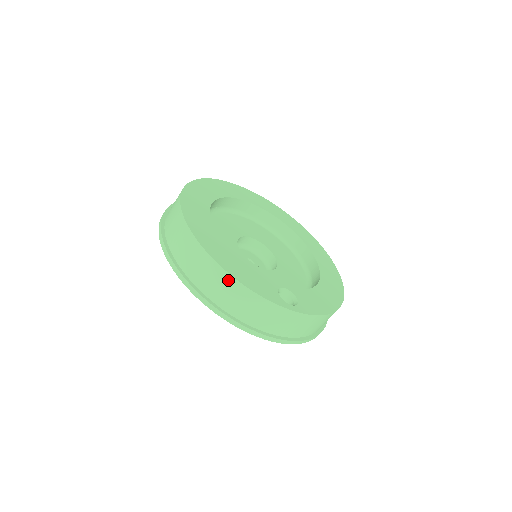
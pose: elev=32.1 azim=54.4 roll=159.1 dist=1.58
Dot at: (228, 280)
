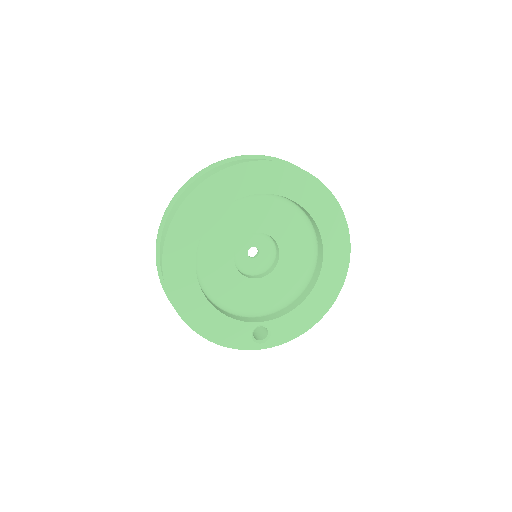
Dot at: (205, 337)
